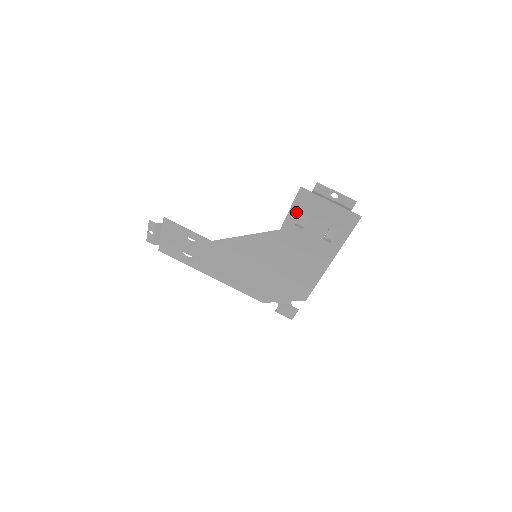
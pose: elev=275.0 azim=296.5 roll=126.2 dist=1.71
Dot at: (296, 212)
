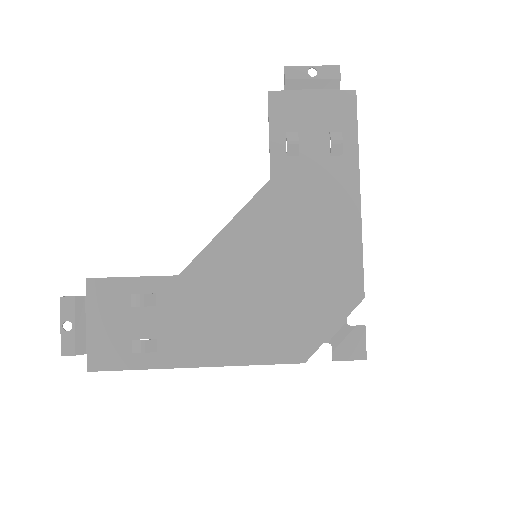
Dot at: (279, 133)
